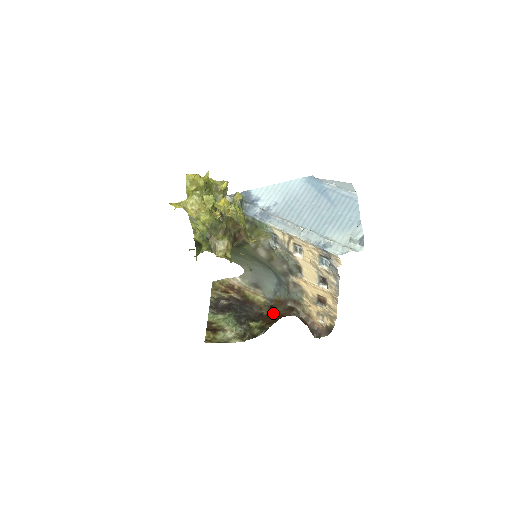
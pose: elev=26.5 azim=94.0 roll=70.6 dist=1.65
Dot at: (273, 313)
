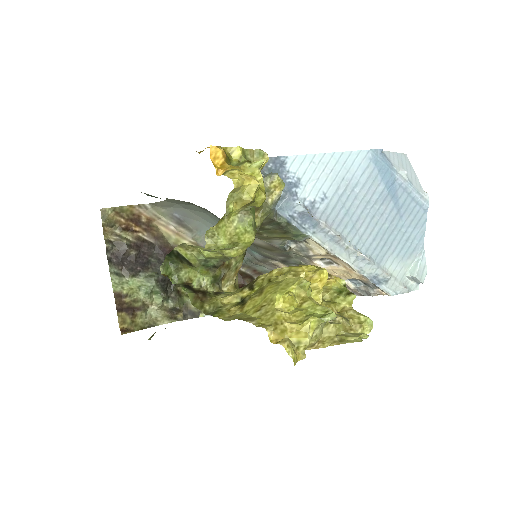
Dot at: occluded
